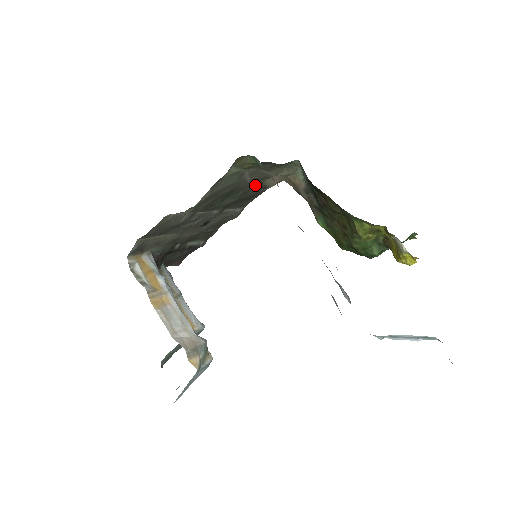
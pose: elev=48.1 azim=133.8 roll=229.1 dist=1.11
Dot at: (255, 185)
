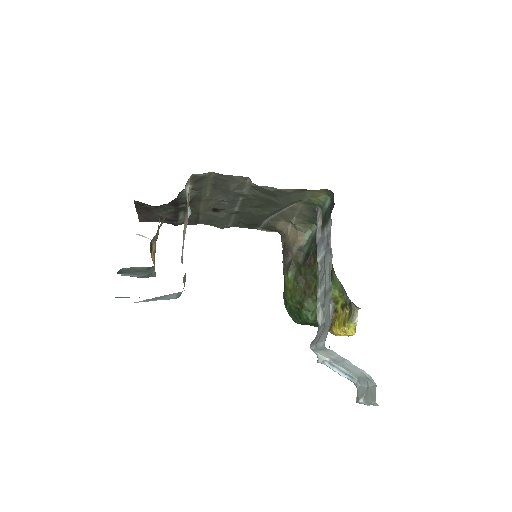
Dot at: (270, 218)
